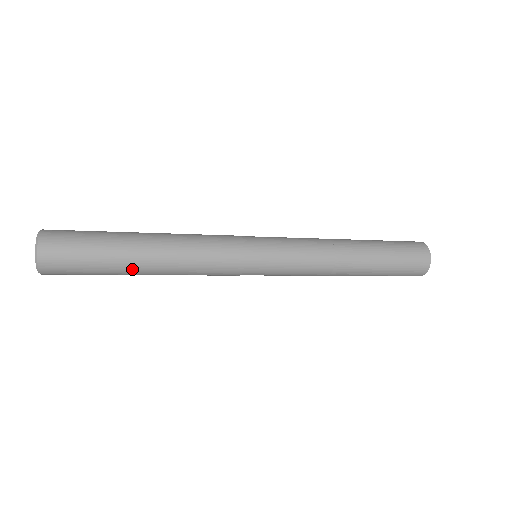
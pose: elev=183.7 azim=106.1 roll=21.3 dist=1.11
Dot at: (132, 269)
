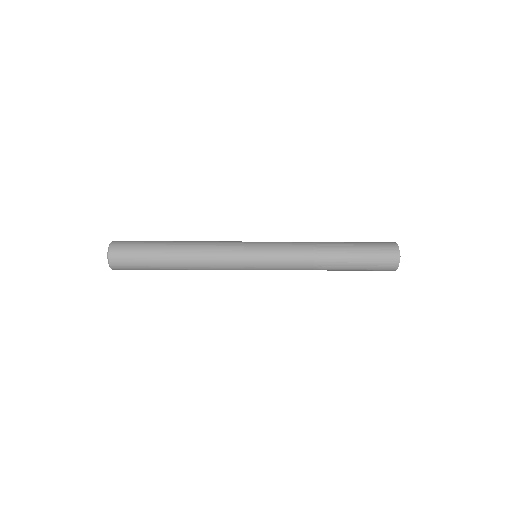
Dot at: (167, 266)
